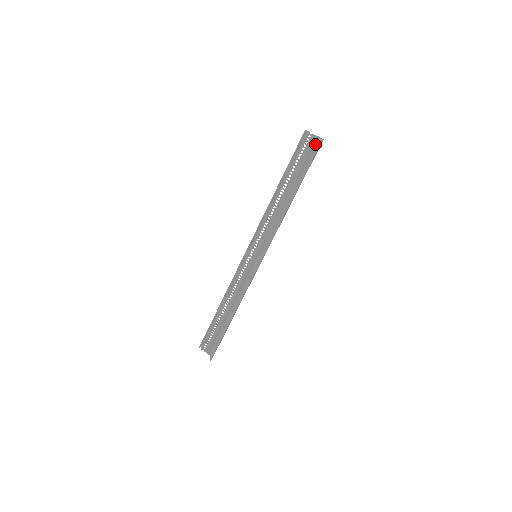
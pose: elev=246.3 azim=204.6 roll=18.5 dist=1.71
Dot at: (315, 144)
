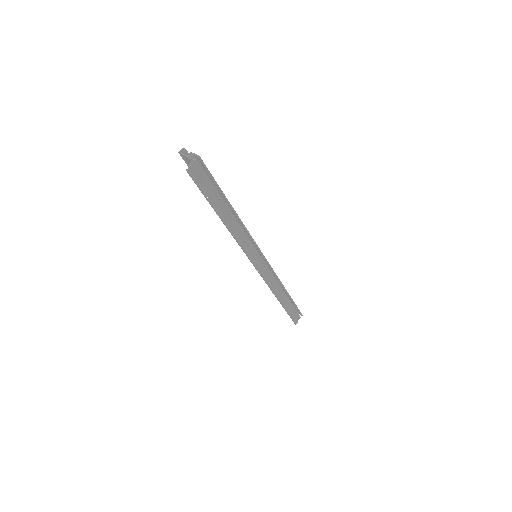
Dot at: (195, 166)
